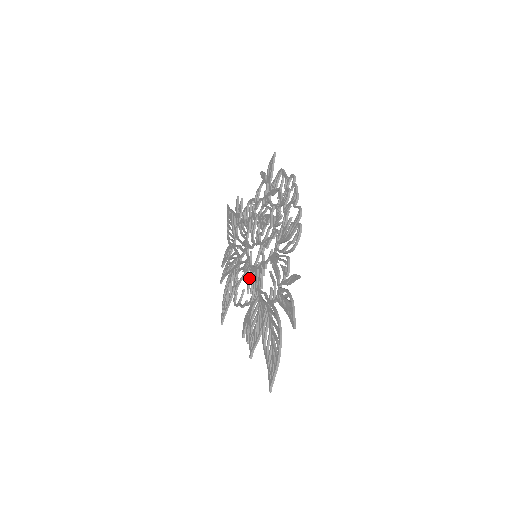
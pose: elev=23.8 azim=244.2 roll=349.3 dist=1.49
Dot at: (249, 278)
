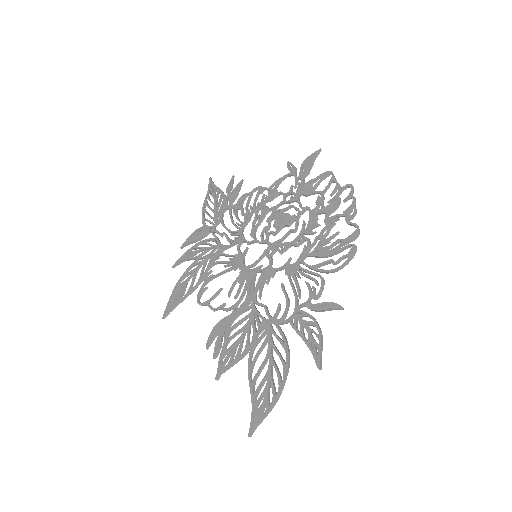
Dot at: (237, 278)
